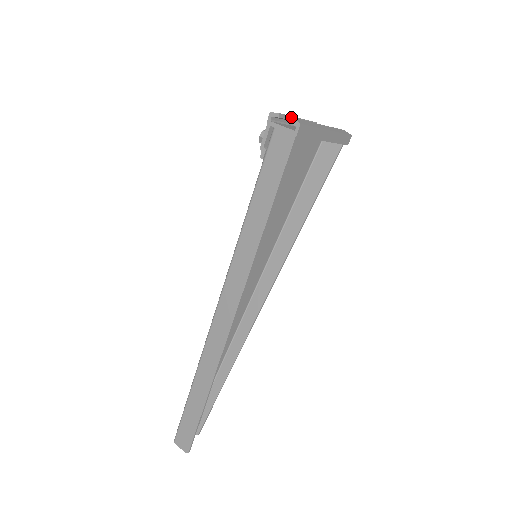
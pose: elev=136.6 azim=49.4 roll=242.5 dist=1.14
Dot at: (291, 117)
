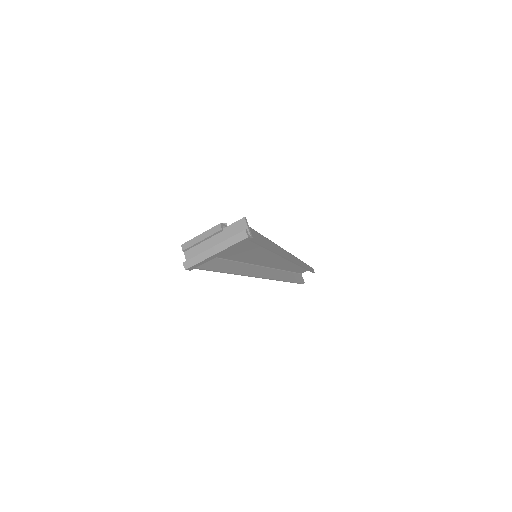
Dot at: (194, 245)
